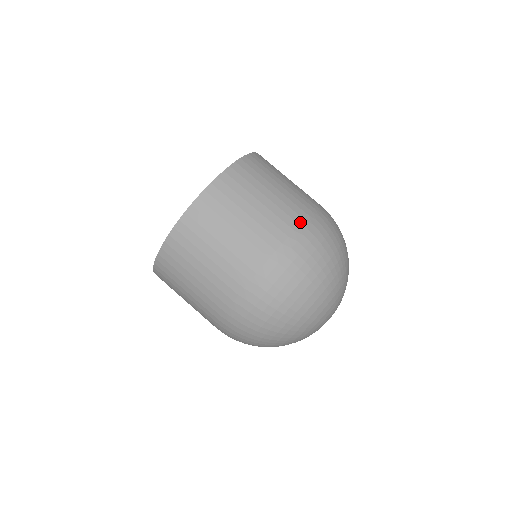
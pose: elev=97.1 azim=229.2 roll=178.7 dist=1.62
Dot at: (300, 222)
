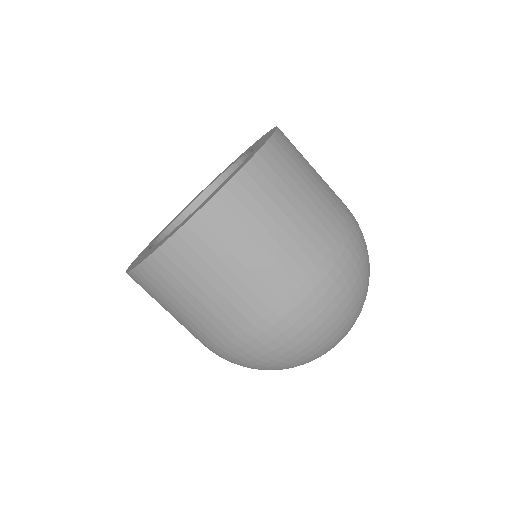
Dot at: (303, 281)
